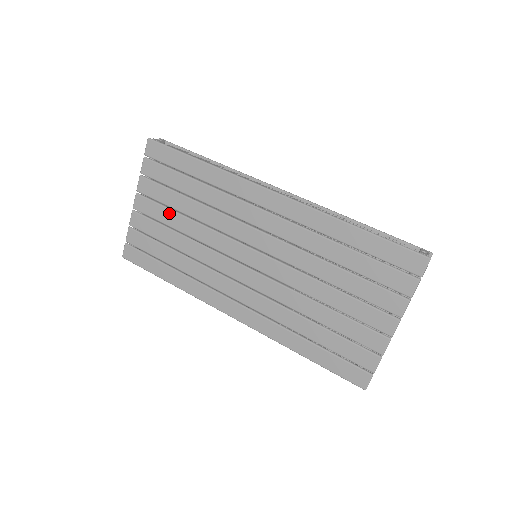
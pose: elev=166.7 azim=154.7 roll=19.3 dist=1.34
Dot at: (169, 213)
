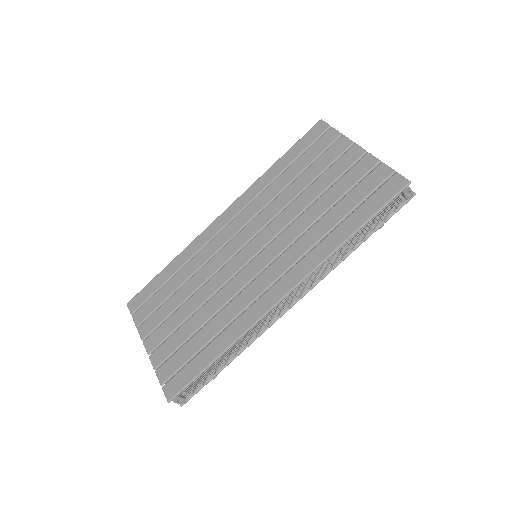
Dot at: (175, 315)
